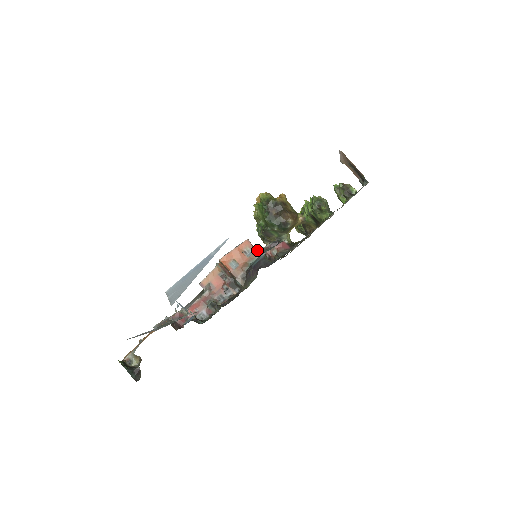
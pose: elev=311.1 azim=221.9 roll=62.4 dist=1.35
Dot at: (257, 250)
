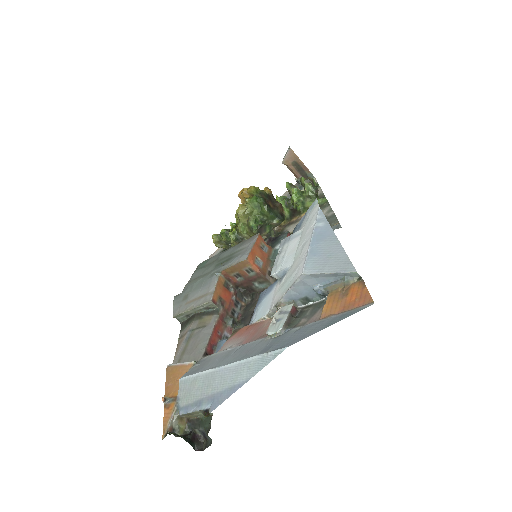
Dot at: occluded
